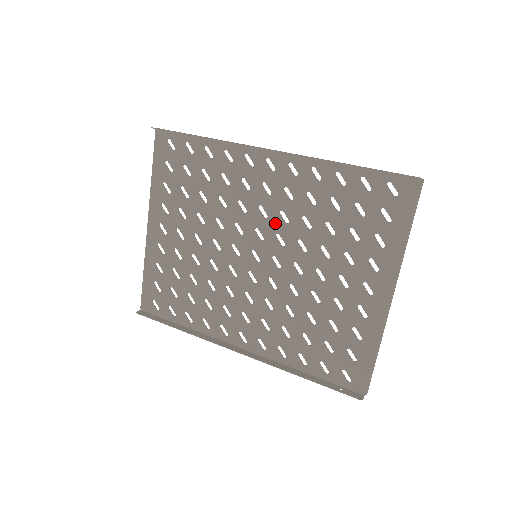
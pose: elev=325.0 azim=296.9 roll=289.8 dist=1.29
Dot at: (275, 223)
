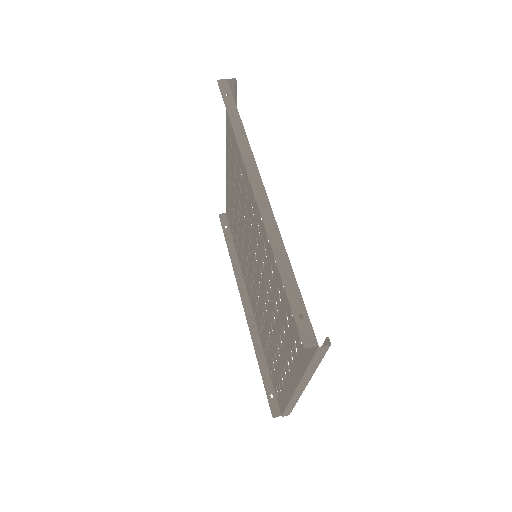
Dot at: (262, 248)
